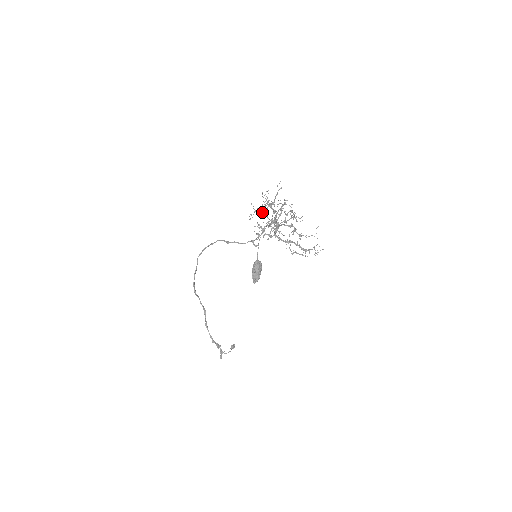
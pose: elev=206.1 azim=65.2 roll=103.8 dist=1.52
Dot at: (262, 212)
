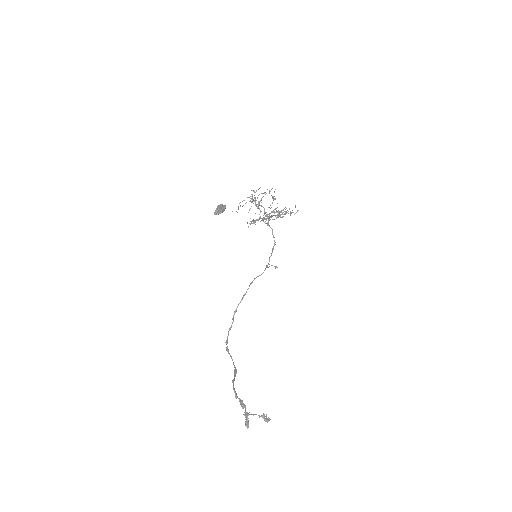
Dot at: (259, 219)
